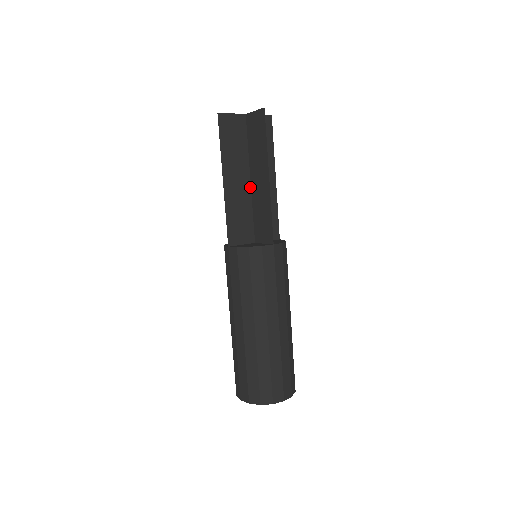
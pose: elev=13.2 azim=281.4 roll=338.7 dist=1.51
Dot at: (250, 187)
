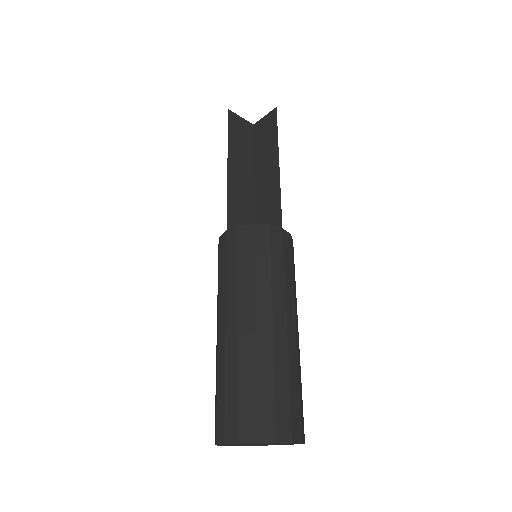
Dot at: (254, 186)
